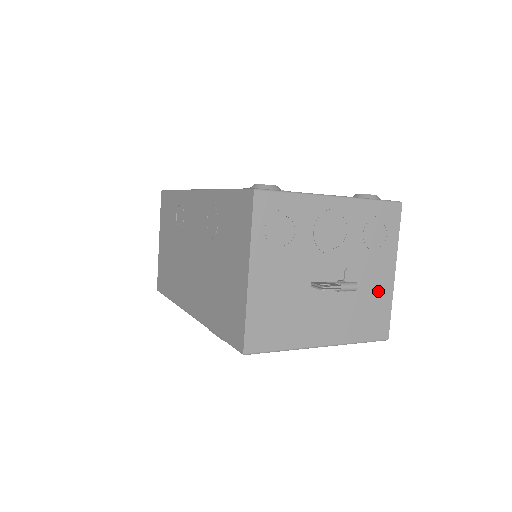
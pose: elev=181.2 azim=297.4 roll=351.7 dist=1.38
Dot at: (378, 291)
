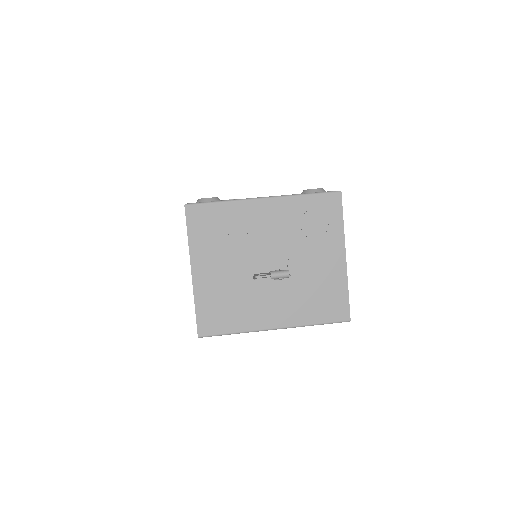
Dot at: (329, 276)
